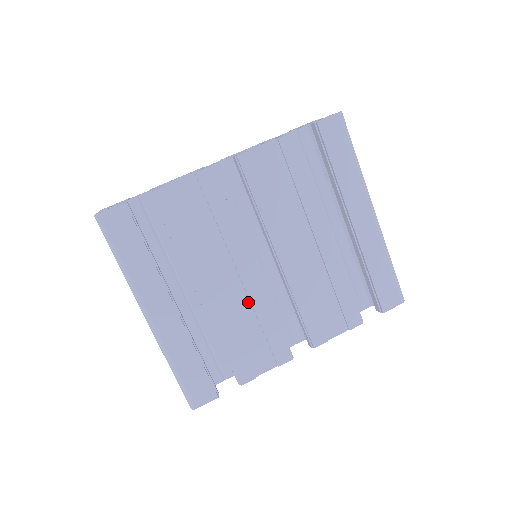
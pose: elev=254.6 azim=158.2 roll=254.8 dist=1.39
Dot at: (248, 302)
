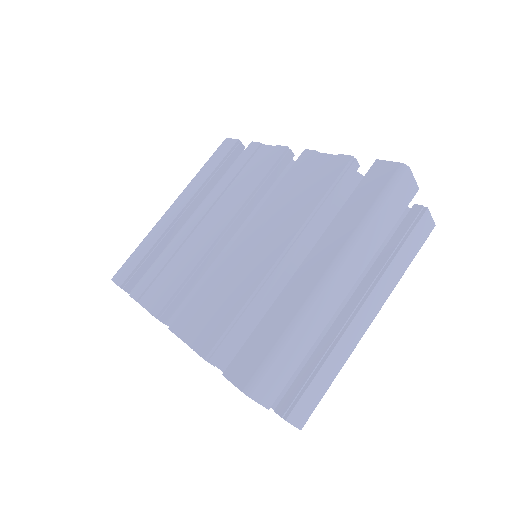
Dot at: (197, 248)
